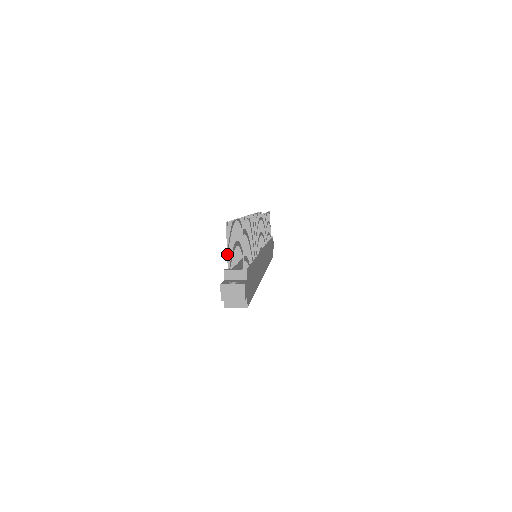
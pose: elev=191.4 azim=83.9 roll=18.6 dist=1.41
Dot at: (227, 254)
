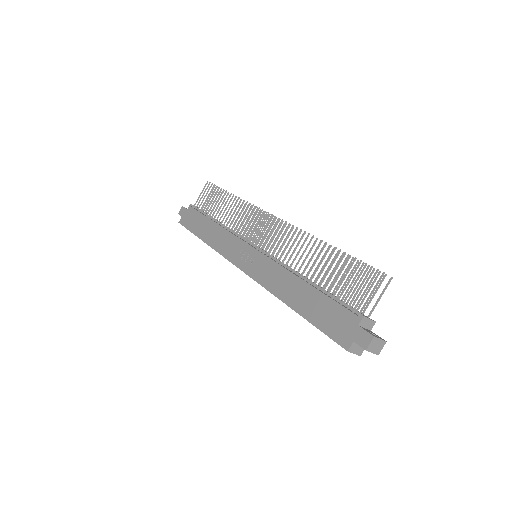
Dot at: (368, 300)
